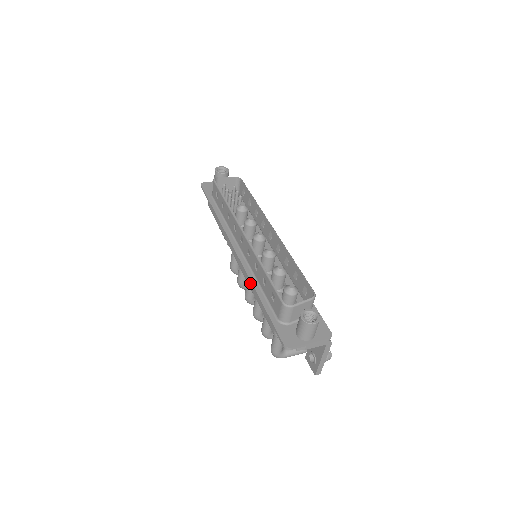
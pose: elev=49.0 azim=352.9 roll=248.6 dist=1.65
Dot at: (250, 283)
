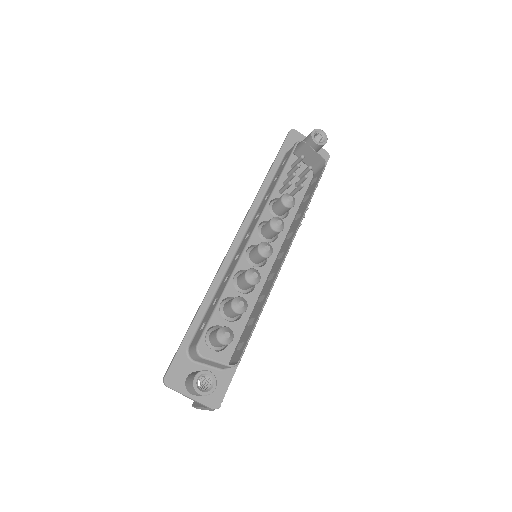
Dot at: occluded
